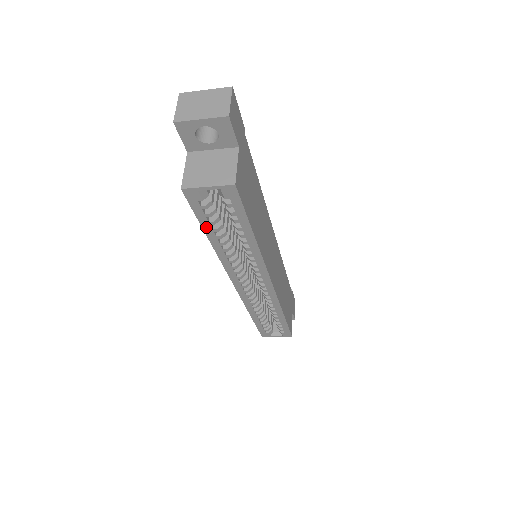
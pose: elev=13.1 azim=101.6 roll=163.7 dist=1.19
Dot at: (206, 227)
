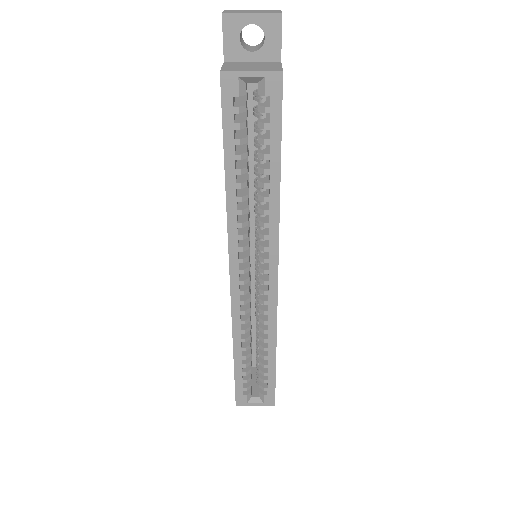
Dot at: (228, 149)
